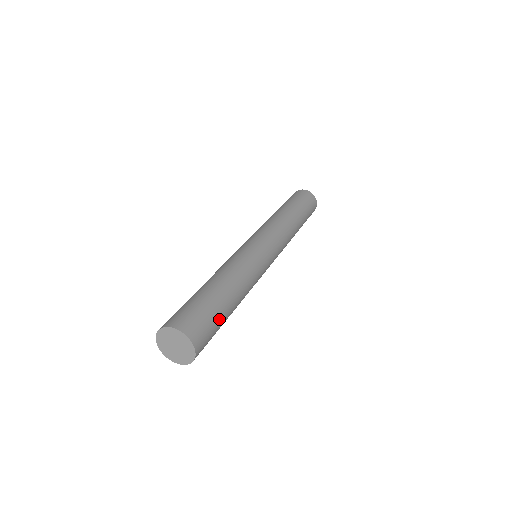
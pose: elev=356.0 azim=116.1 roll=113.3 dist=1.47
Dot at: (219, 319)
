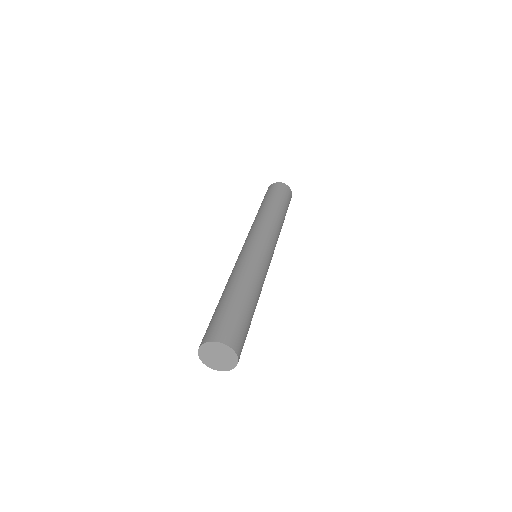
Dot at: (245, 319)
